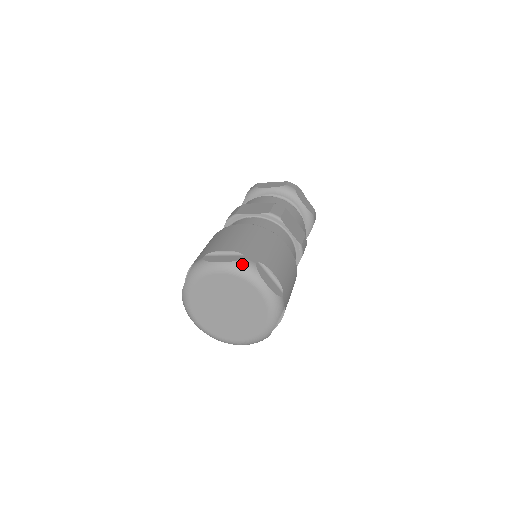
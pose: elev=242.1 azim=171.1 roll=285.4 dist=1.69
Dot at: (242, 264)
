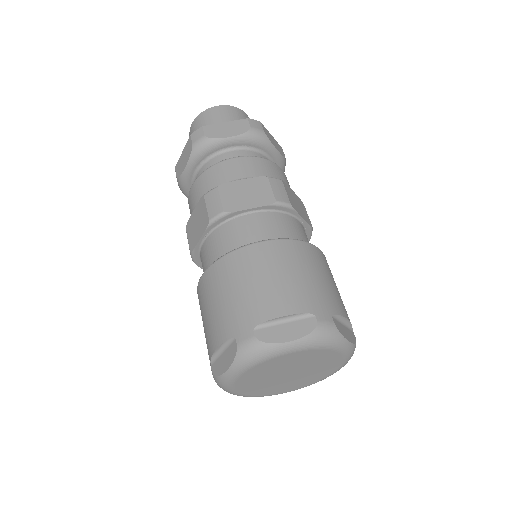
Dot at: (321, 333)
